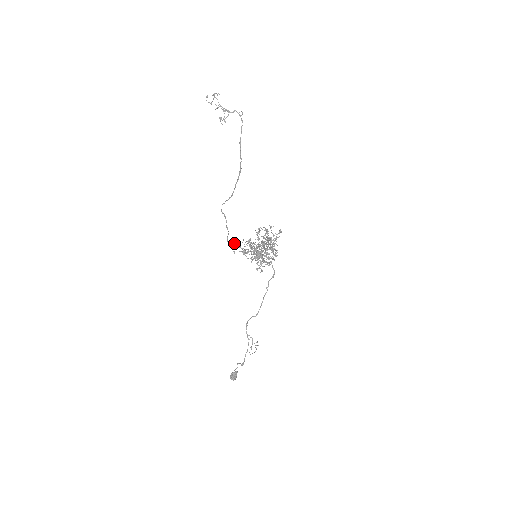
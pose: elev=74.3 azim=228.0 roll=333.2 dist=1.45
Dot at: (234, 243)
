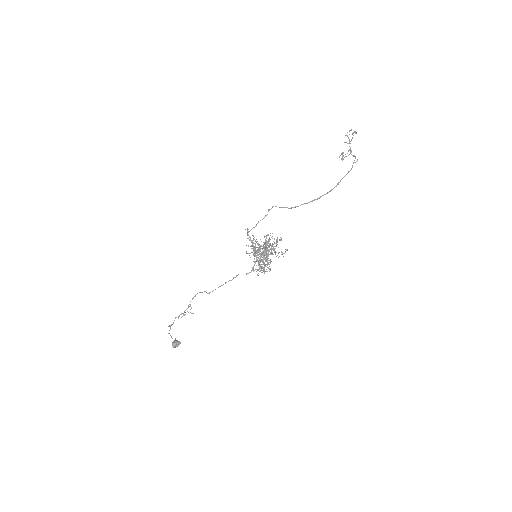
Dot at: occluded
